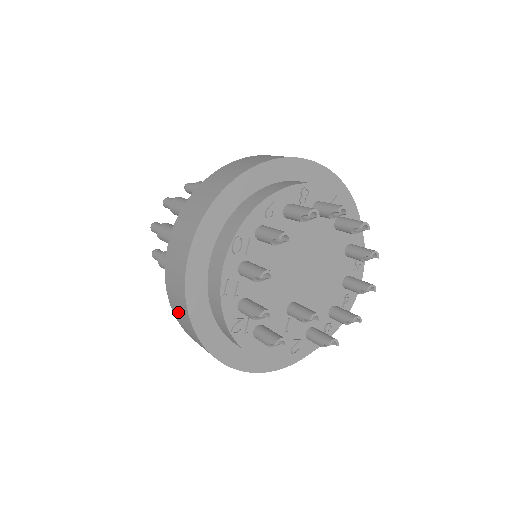
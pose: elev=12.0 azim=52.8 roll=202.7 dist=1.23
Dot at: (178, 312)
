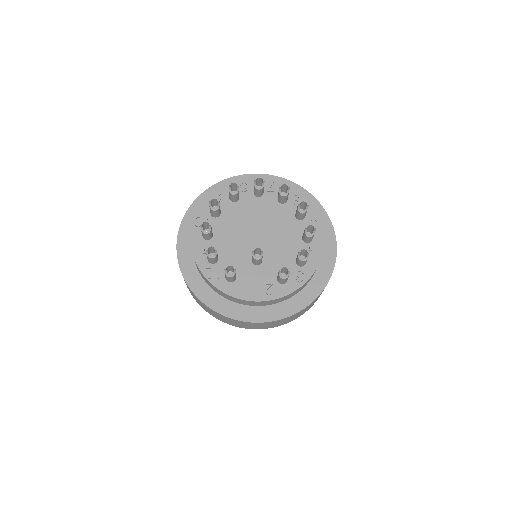
Dot at: (188, 288)
